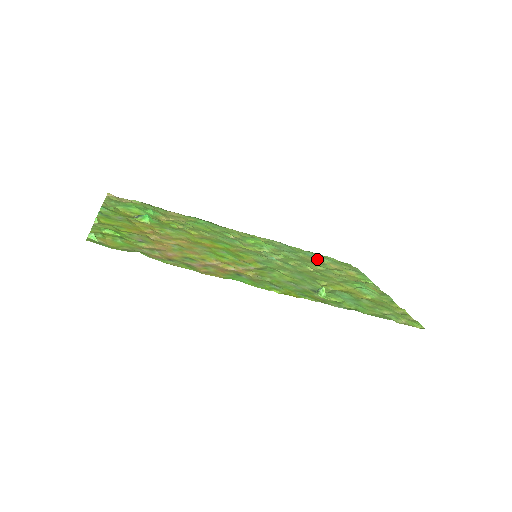
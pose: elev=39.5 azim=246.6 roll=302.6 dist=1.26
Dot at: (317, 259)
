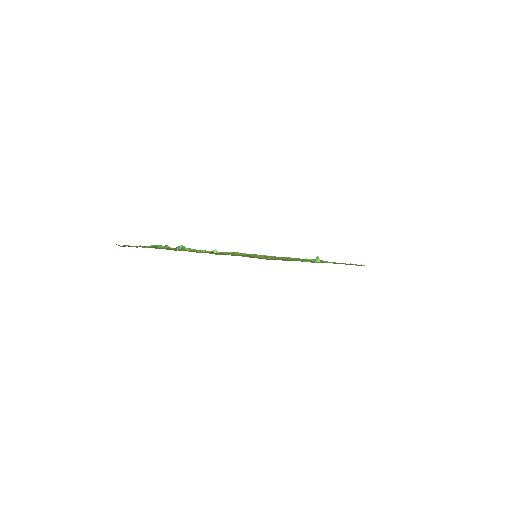
Dot at: occluded
